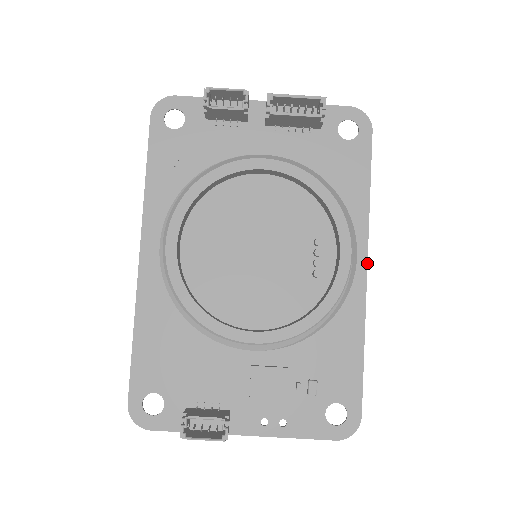
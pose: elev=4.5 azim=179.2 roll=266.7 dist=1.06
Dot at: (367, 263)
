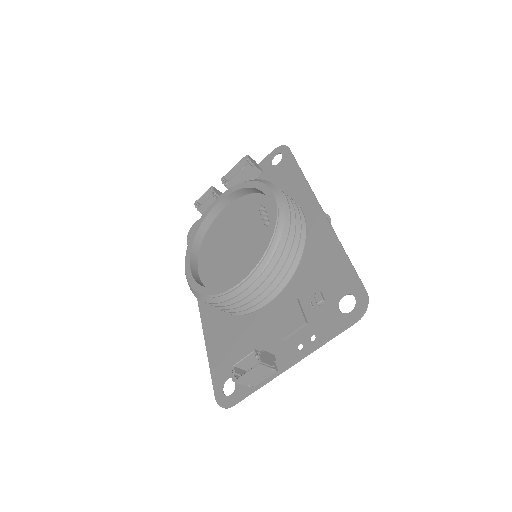
Dot at: (319, 204)
